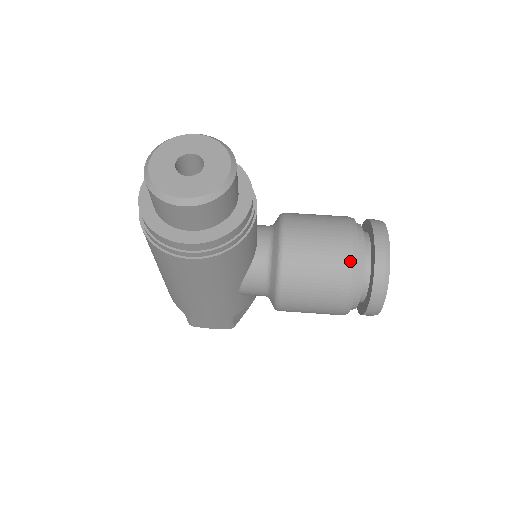
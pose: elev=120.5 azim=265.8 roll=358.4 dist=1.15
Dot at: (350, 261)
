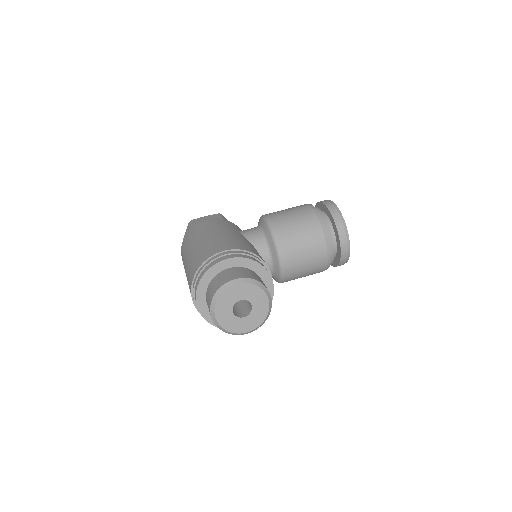
Dot at: (326, 262)
